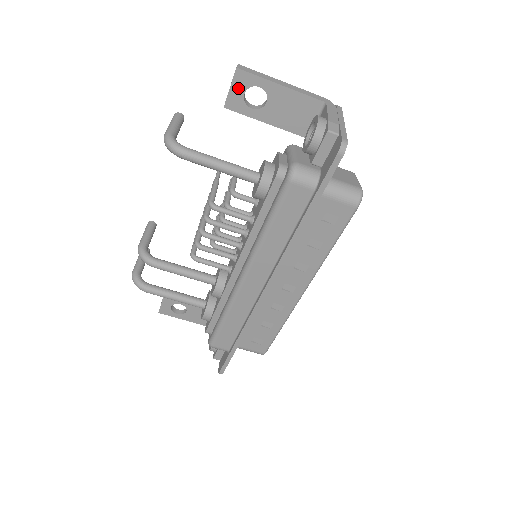
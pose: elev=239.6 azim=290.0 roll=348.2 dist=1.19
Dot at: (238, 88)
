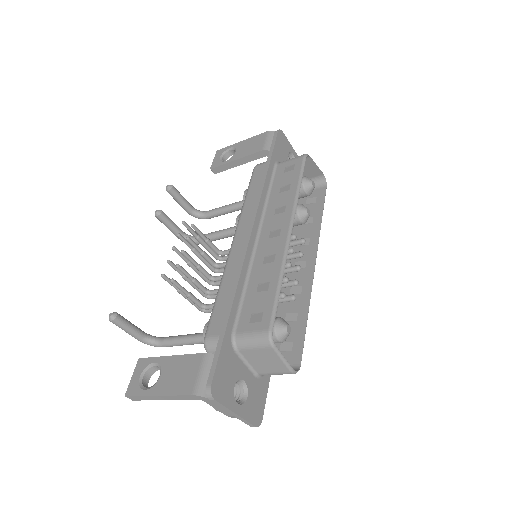
Dot at: occluded
